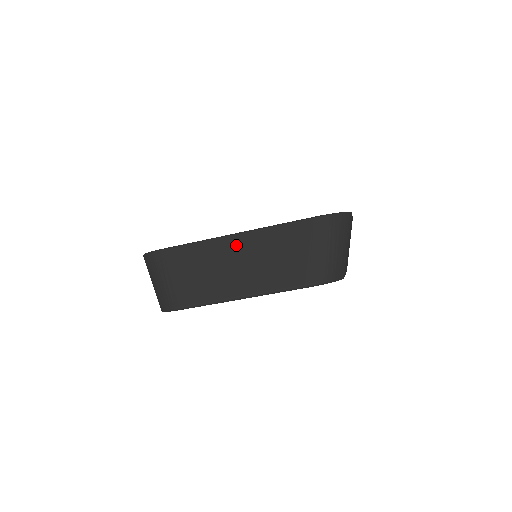
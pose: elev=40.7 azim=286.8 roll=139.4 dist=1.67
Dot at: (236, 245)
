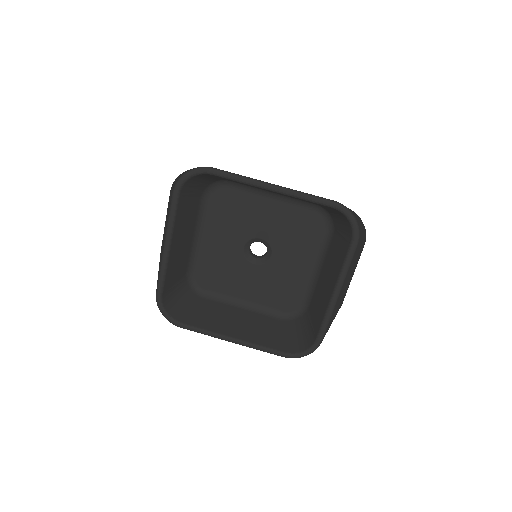
Dot at: occluded
